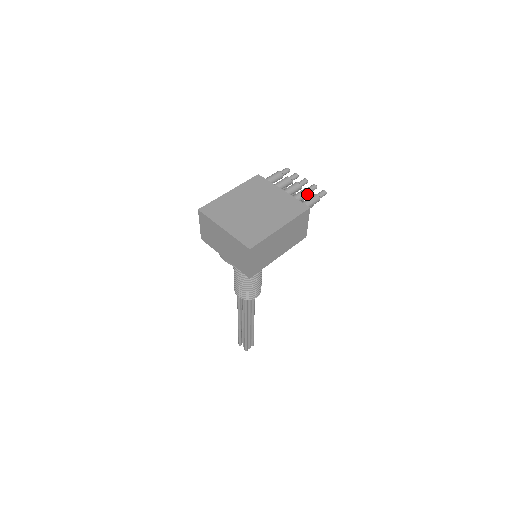
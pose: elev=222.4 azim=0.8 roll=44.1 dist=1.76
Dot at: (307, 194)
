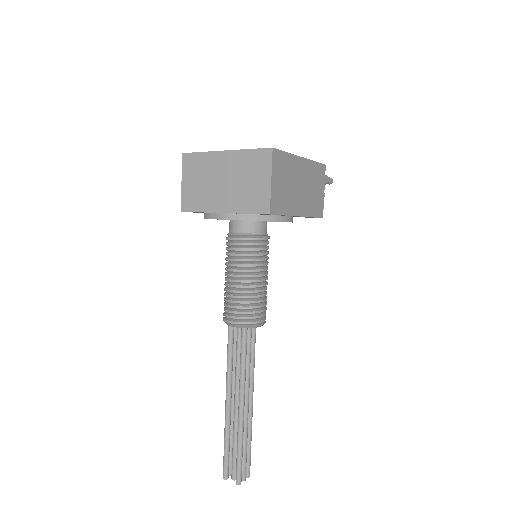
Dot at: occluded
